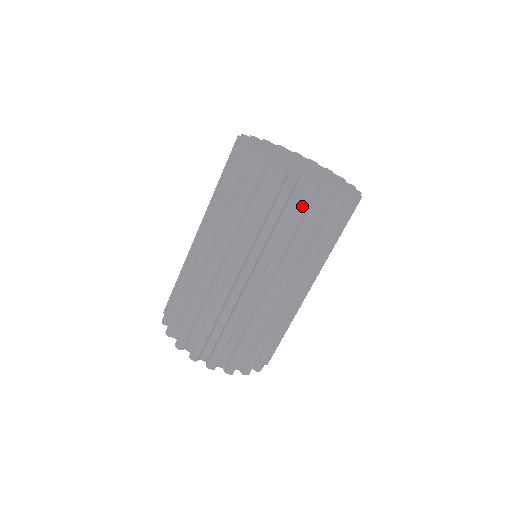
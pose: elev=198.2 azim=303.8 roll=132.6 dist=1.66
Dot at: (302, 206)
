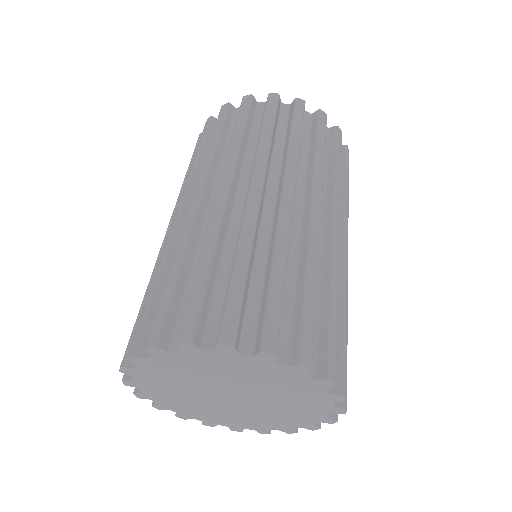
Dot at: (283, 121)
